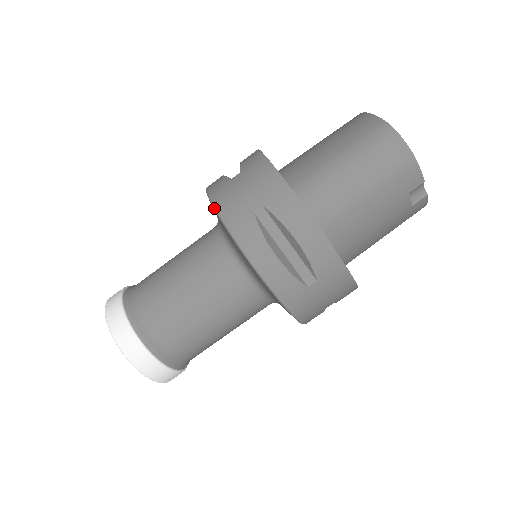
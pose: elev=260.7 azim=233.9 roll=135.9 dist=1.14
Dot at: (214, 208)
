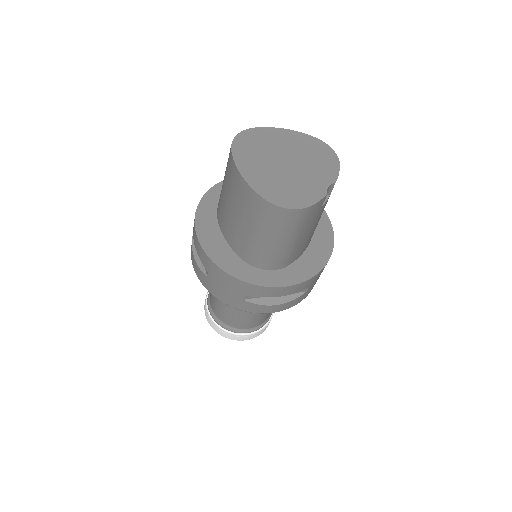
Dot at: occluded
